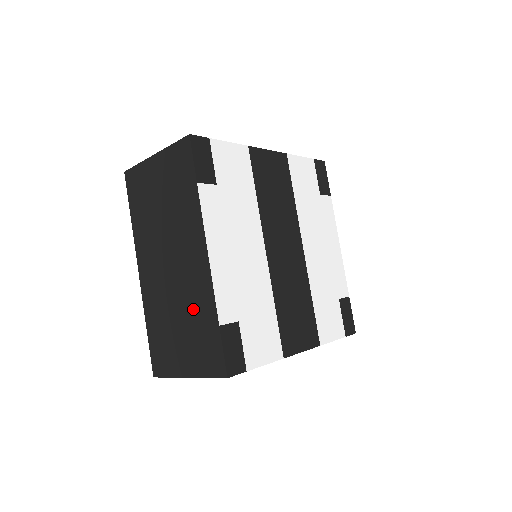
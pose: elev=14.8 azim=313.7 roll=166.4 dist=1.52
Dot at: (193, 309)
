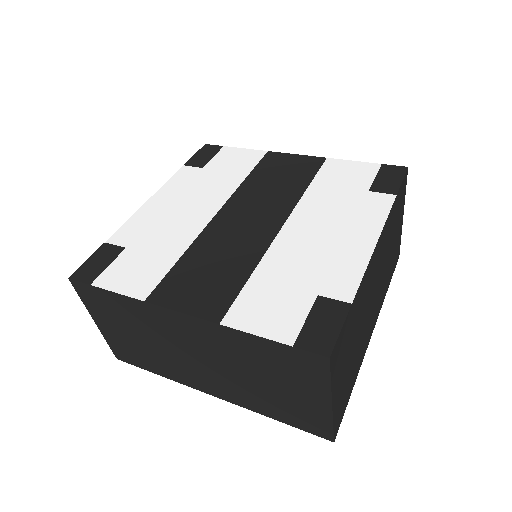
Dot at: occluded
